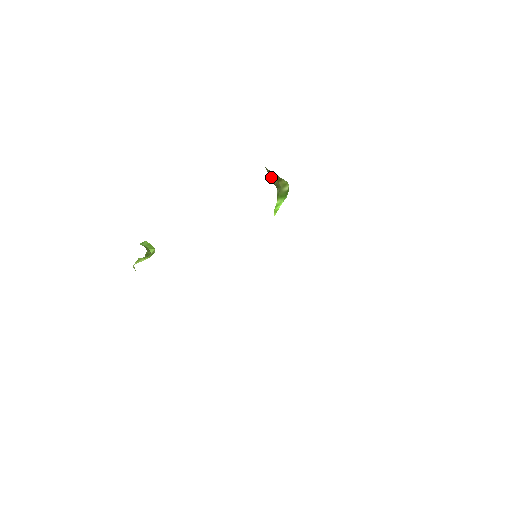
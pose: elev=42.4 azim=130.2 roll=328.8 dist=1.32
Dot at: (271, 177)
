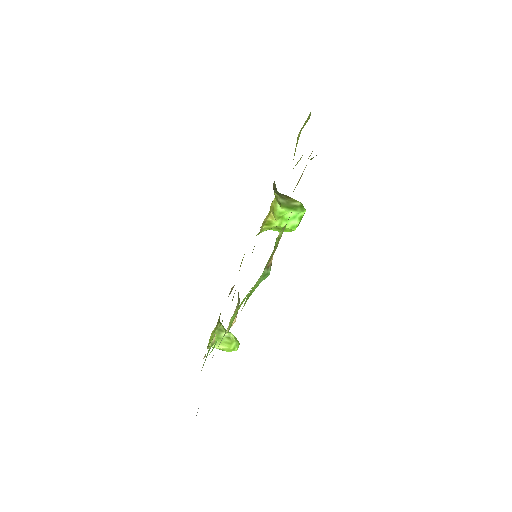
Dot at: (277, 192)
